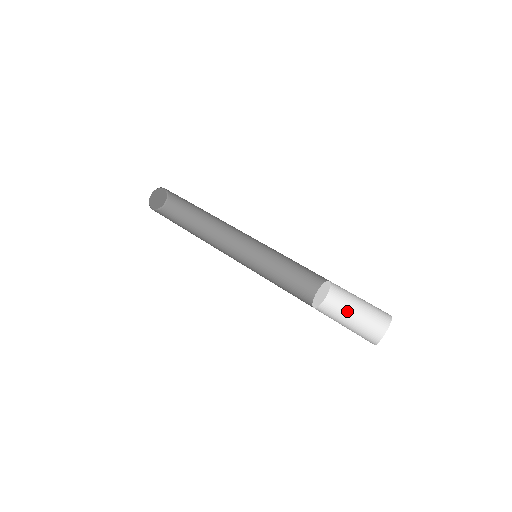
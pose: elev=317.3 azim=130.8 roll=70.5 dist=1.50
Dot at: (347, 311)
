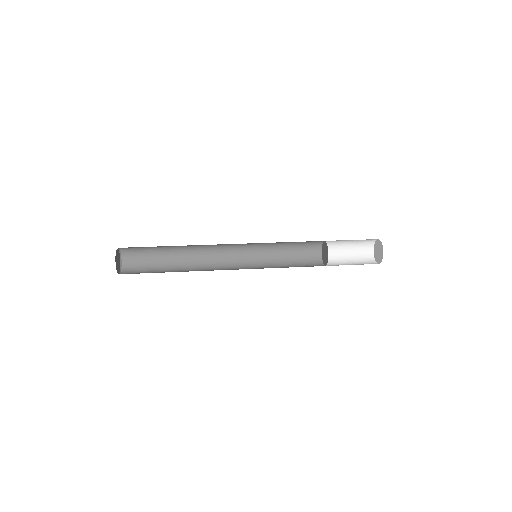
Dot at: (343, 260)
